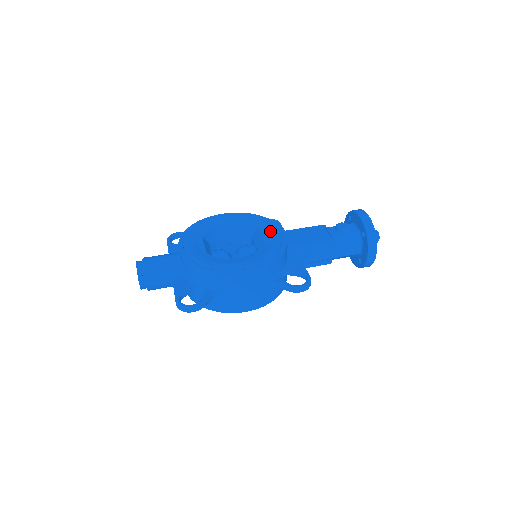
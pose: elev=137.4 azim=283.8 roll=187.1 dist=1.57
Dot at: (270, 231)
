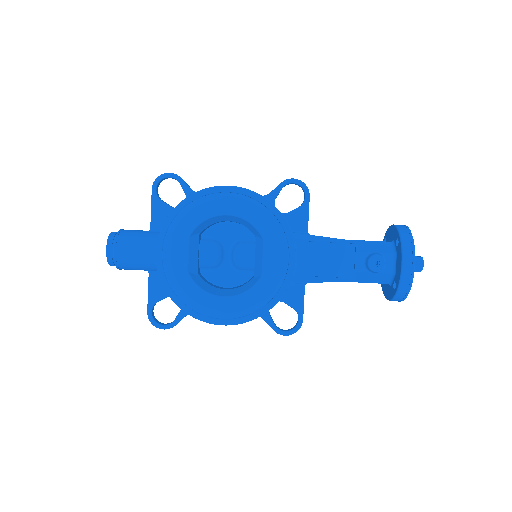
Dot at: (276, 256)
